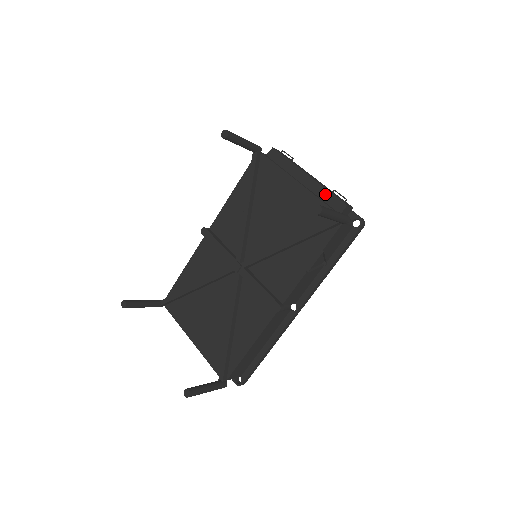
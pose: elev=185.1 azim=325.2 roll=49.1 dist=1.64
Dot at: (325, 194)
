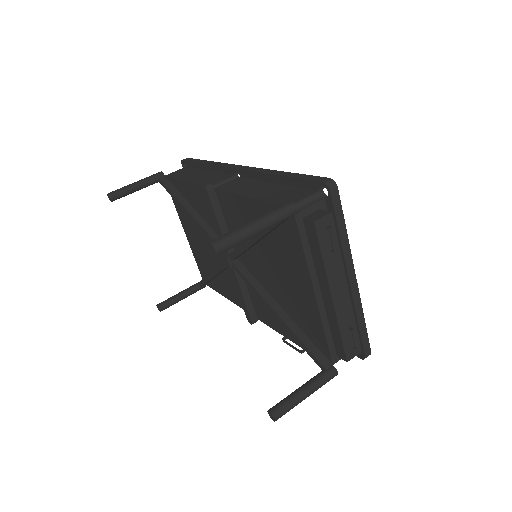
Dot at: (335, 331)
